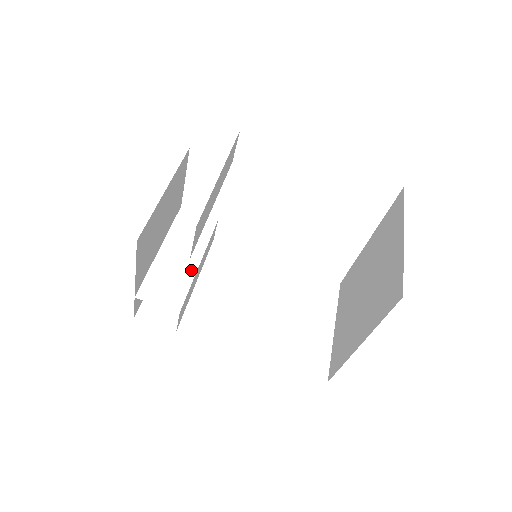
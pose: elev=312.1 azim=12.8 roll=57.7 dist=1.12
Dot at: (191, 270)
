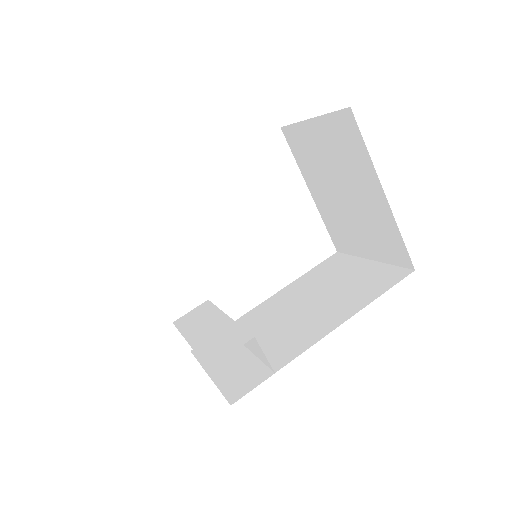
Dot at: (228, 323)
